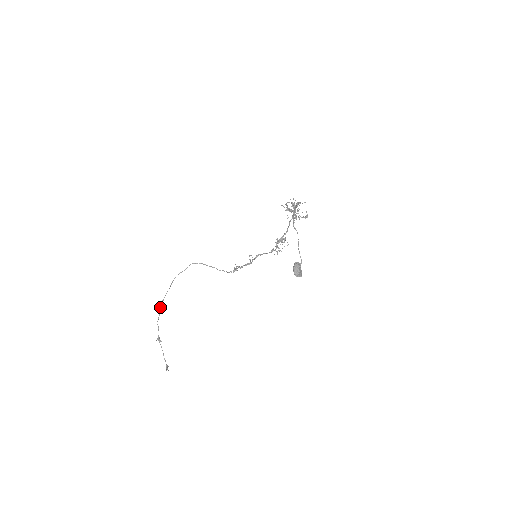
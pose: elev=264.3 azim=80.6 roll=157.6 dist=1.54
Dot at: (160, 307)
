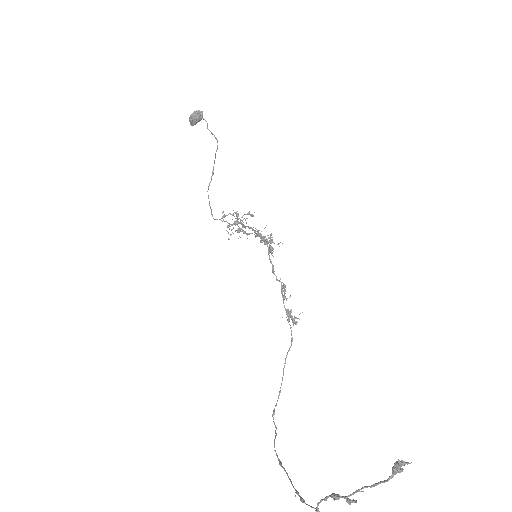
Dot at: occluded
